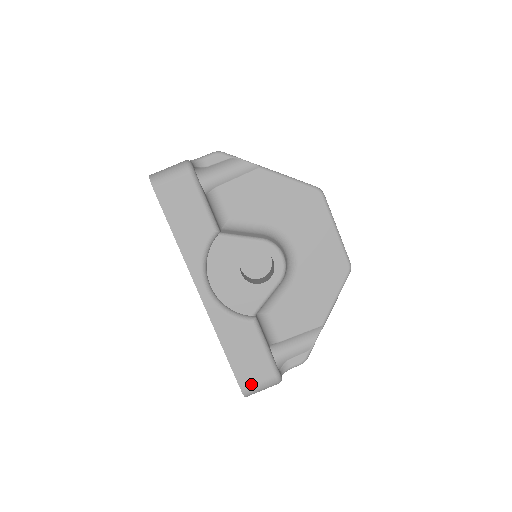
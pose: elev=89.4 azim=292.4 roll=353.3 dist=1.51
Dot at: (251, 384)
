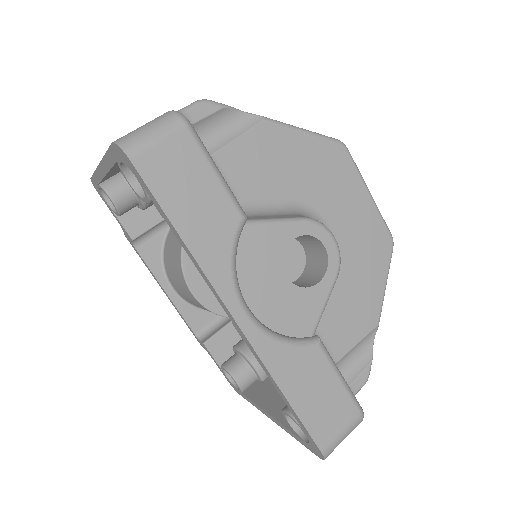
Dot at: (332, 437)
